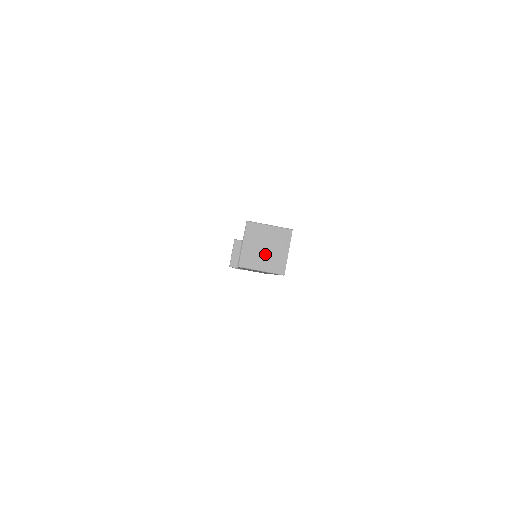
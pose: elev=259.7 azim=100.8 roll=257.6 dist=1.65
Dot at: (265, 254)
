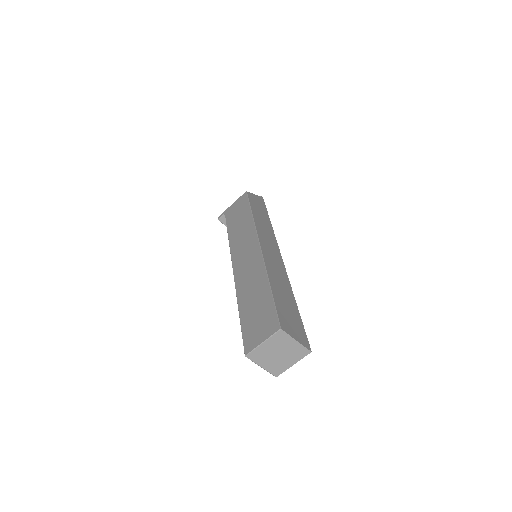
Dot at: (283, 357)
